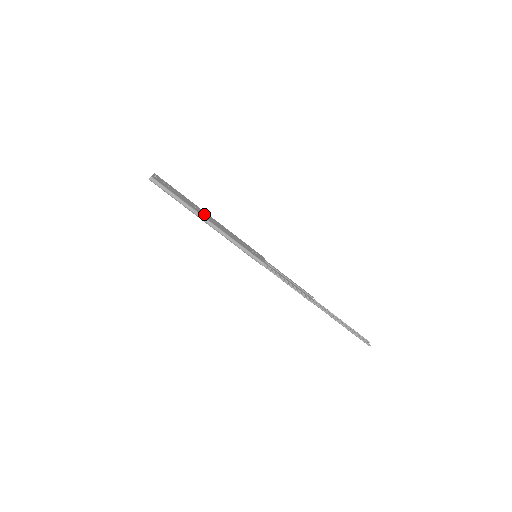
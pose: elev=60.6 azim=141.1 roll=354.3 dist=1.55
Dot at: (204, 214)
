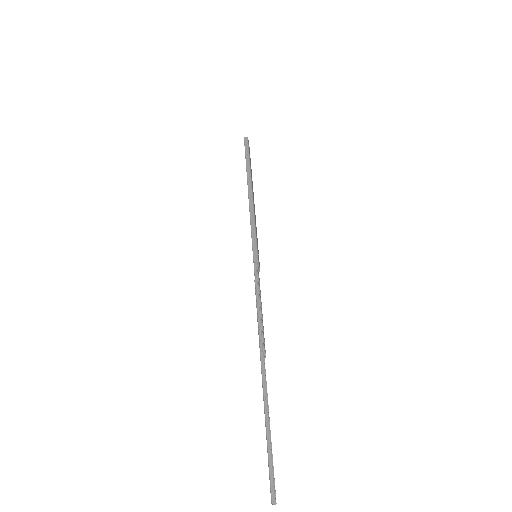
Dot at: occluded
